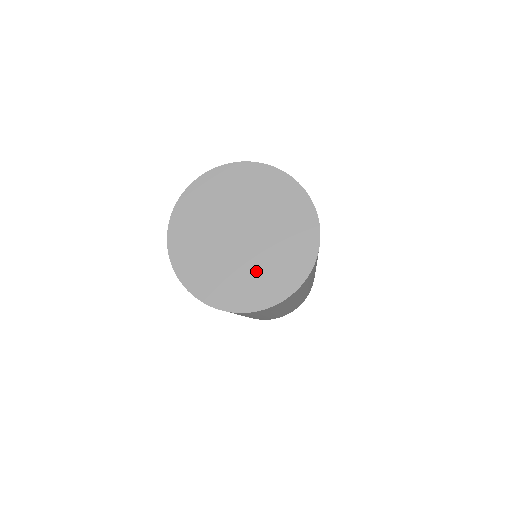
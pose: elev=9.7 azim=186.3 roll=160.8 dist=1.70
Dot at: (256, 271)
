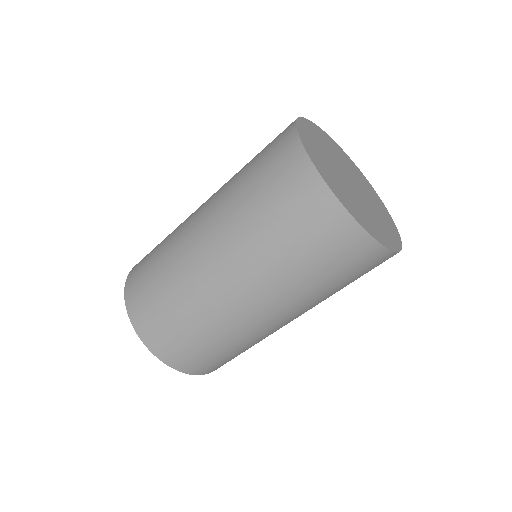
Dot at: (363, 209)
